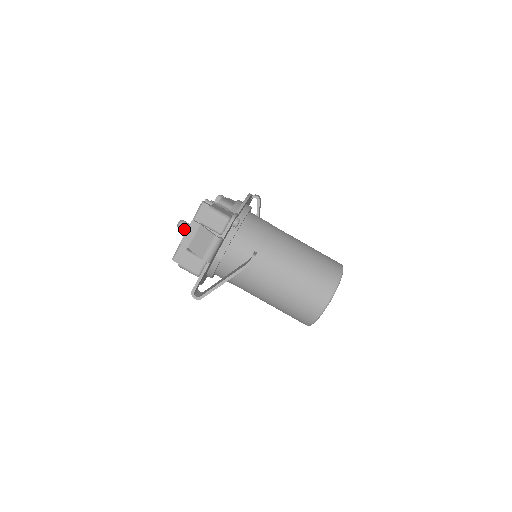
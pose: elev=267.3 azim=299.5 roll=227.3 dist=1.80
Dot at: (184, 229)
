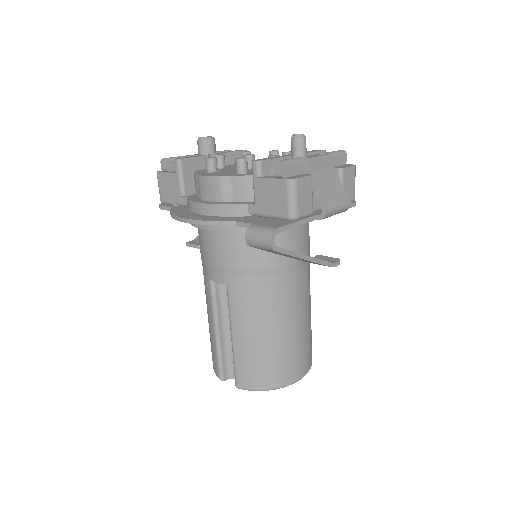
Dot at: (303, 148)
